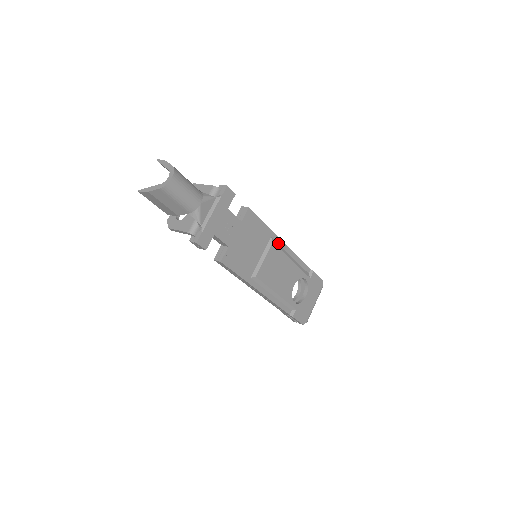
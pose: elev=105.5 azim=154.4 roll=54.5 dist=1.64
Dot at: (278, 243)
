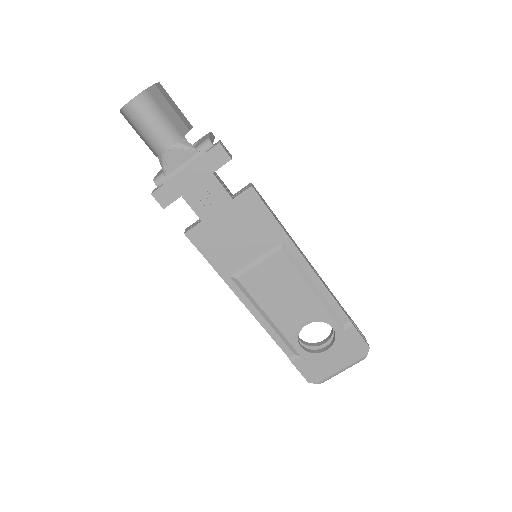
Dot at: (294, 256)
